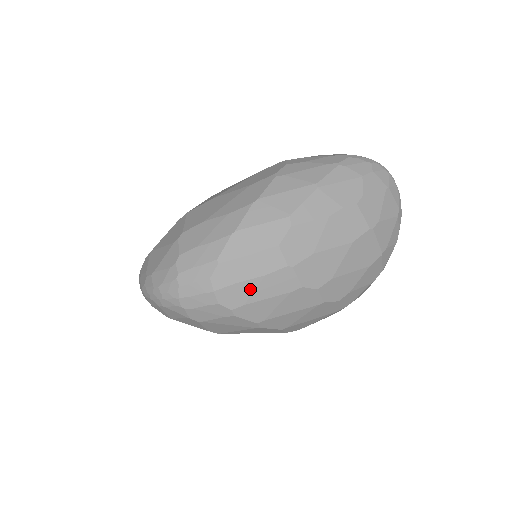
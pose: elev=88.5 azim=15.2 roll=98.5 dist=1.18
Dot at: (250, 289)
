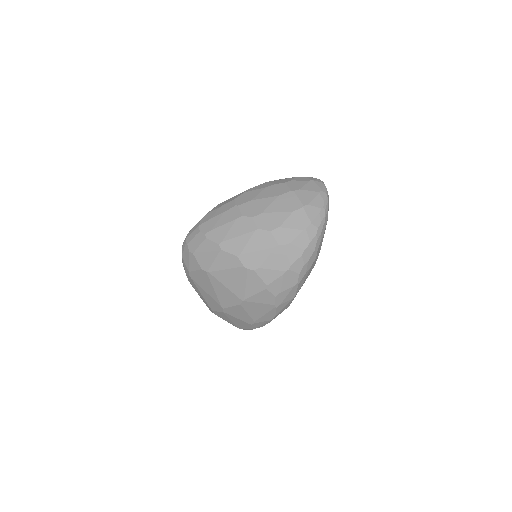
Dot at: (216, 221)
